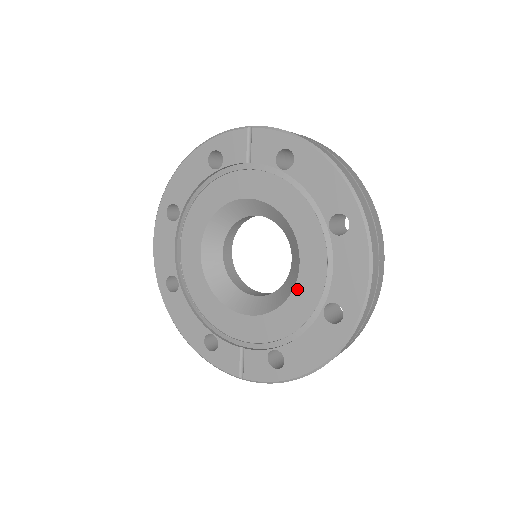
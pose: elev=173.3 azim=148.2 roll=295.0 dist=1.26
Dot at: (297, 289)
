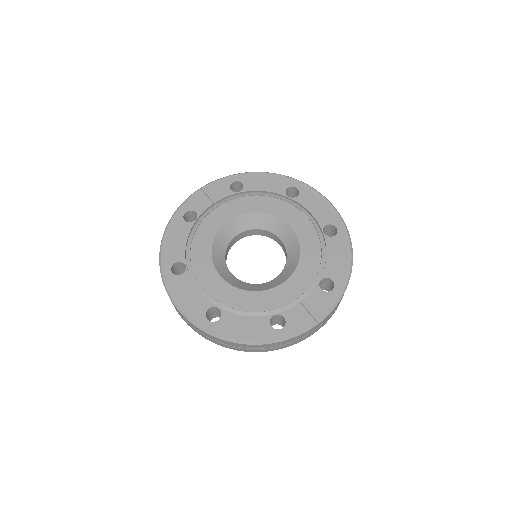
Dot at: (300, 239)
